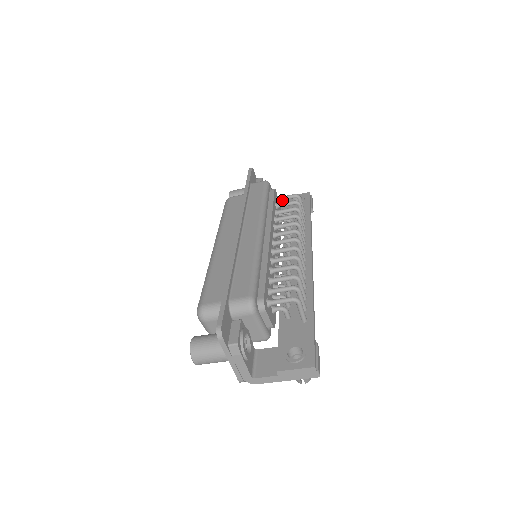
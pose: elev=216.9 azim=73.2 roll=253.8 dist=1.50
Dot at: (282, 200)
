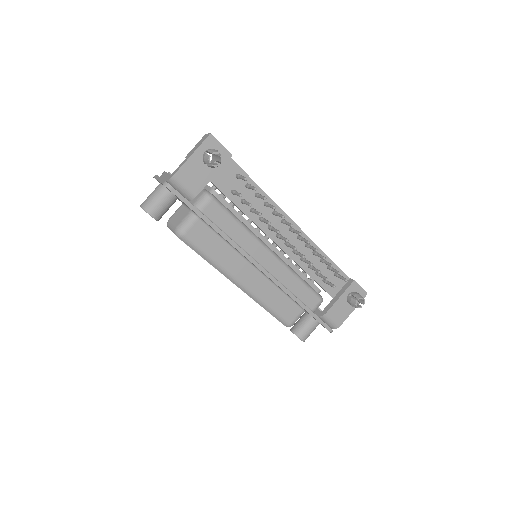
Dot at: occluded
